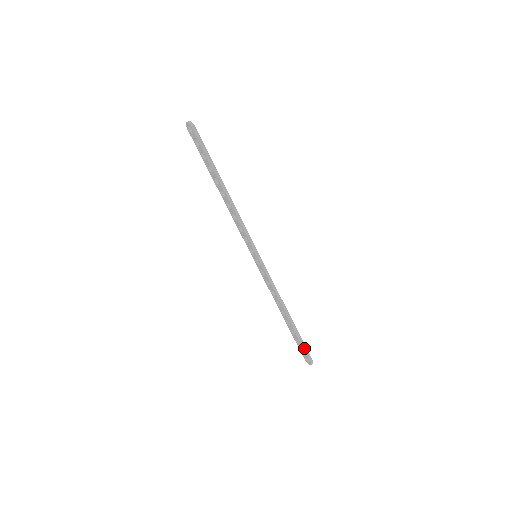
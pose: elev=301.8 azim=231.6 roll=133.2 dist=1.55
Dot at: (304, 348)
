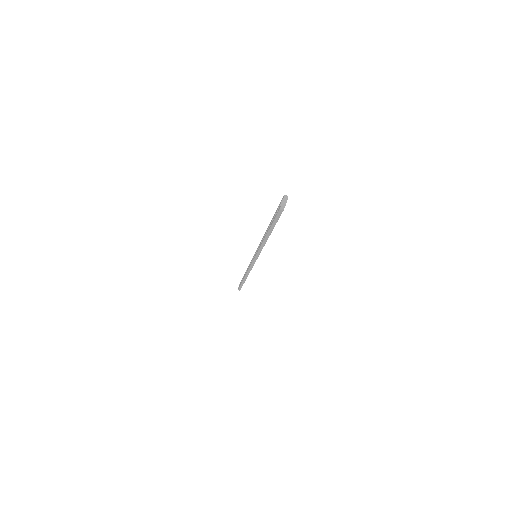
Dot at: (240, 287)
